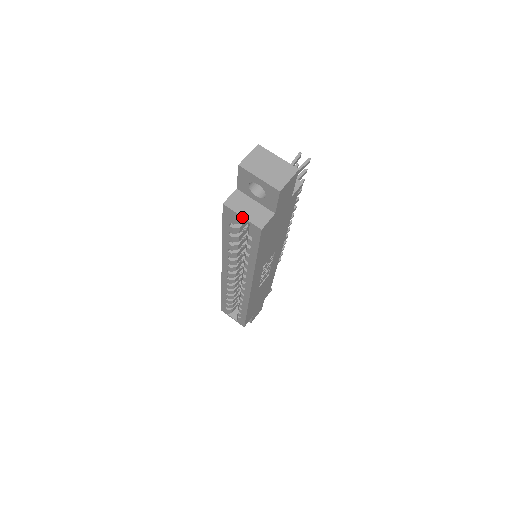
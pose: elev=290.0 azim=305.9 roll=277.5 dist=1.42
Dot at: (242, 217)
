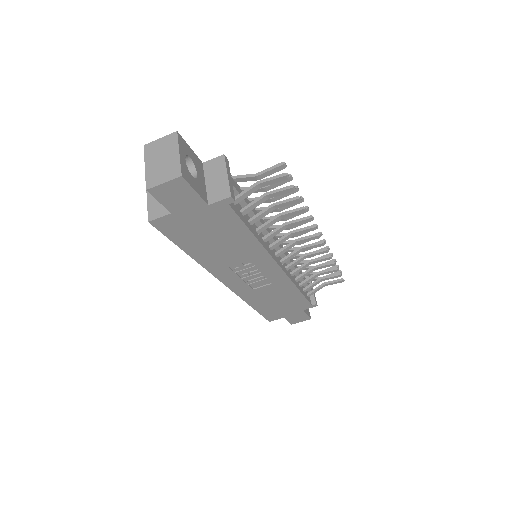
Dot at: (148, 201)
